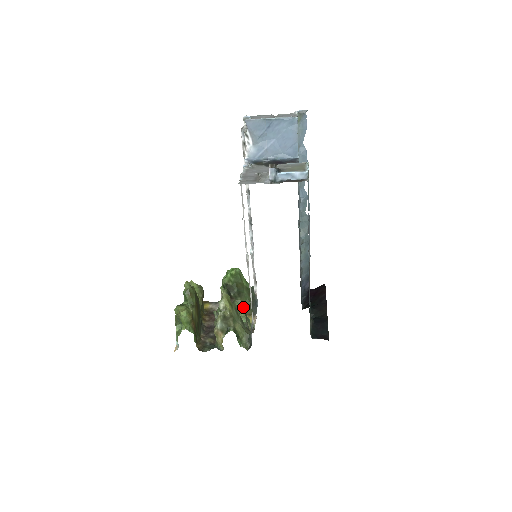
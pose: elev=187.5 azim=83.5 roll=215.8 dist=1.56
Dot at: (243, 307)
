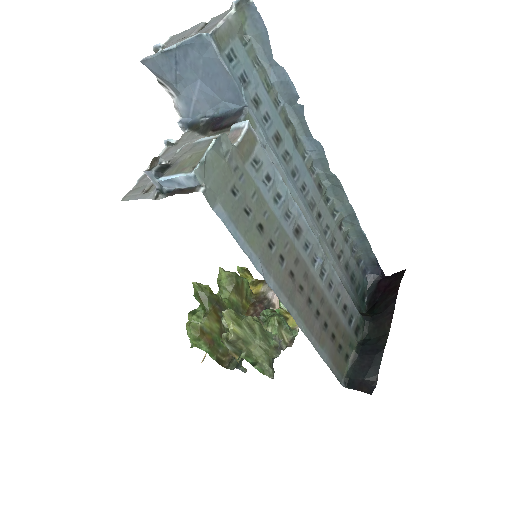
Dot at: occluded
